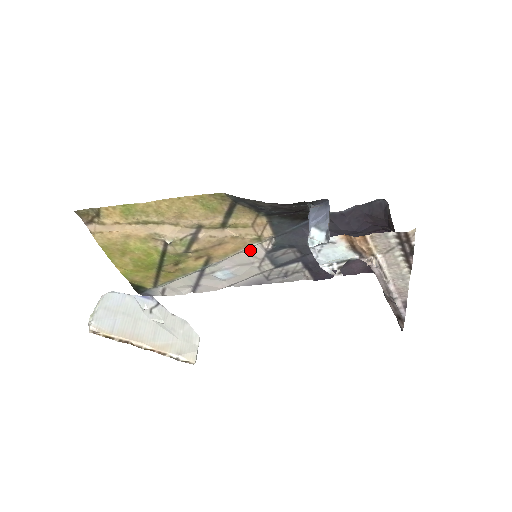
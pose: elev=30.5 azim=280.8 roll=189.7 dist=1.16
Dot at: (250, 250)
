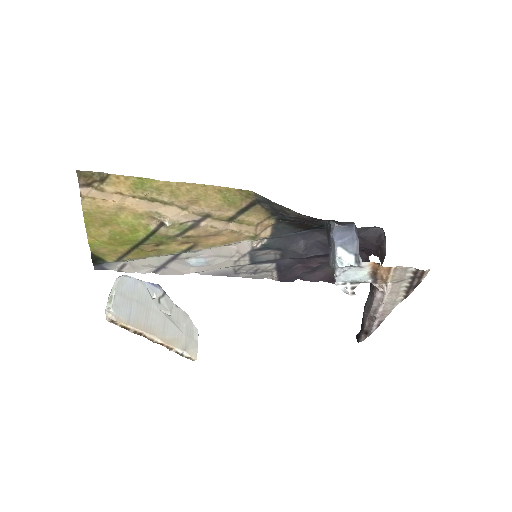
Dot at: (237, 245)
